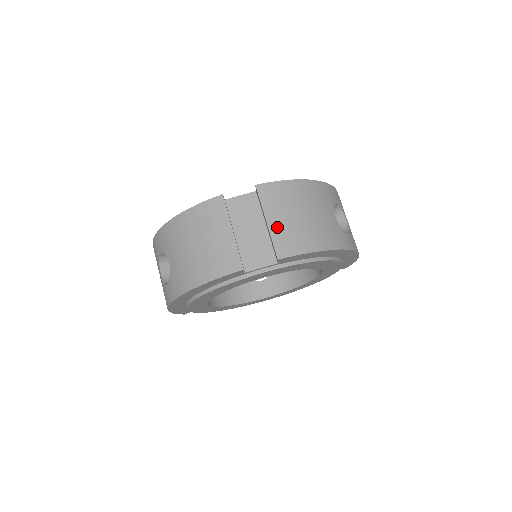
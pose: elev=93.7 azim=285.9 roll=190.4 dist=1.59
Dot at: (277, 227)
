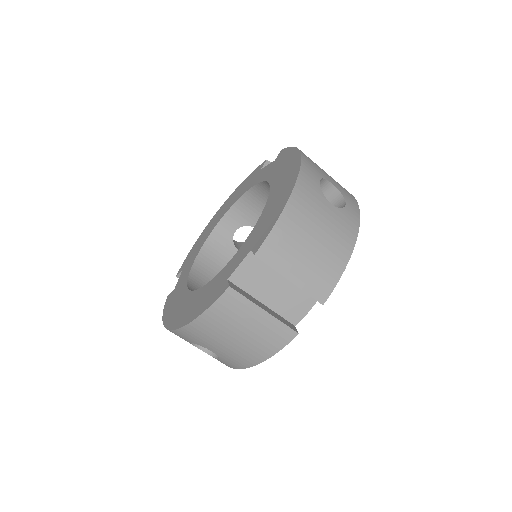
Dot at: (302, 278)
